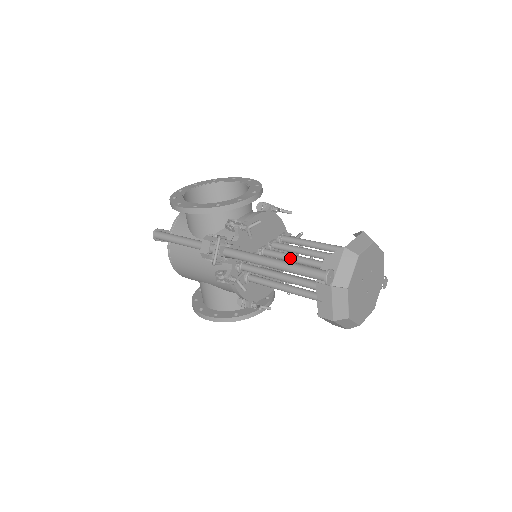
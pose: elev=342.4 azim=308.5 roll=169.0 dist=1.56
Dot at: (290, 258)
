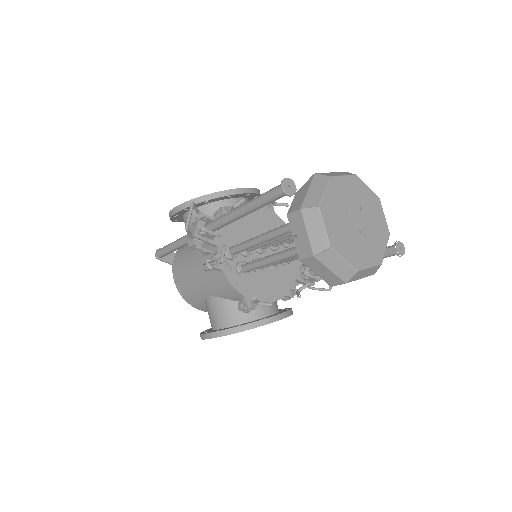
Dot at: occluded
